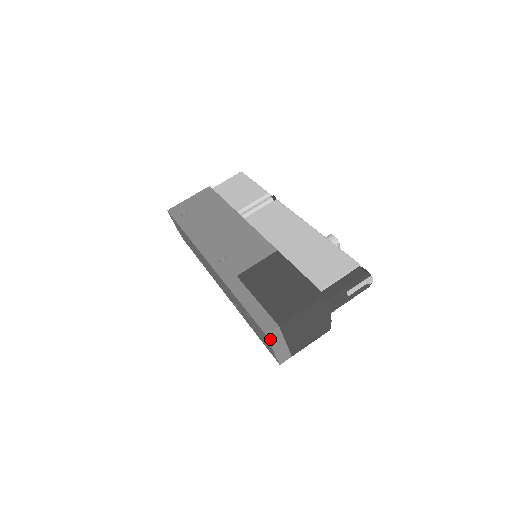
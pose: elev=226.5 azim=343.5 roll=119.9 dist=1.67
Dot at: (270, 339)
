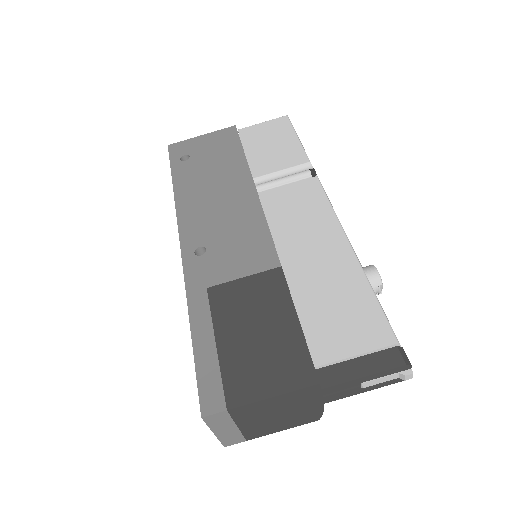
Dot at: (209, 422)
